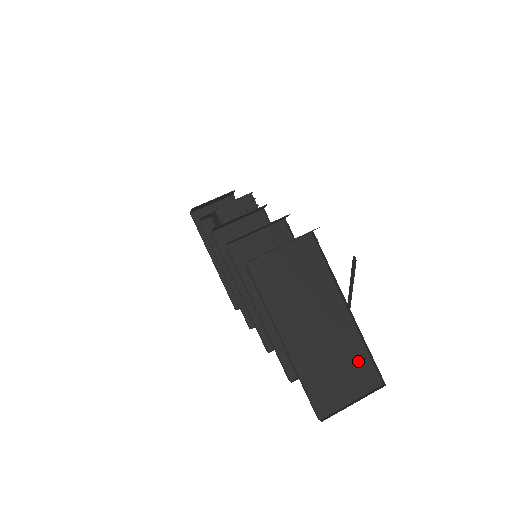
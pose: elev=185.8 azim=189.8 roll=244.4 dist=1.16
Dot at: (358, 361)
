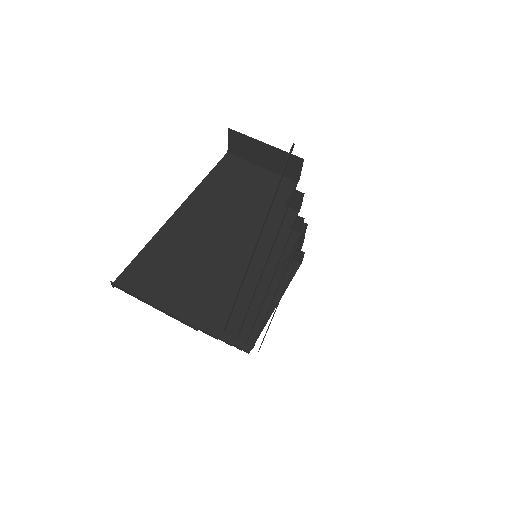
Dot at: (206, 288)
